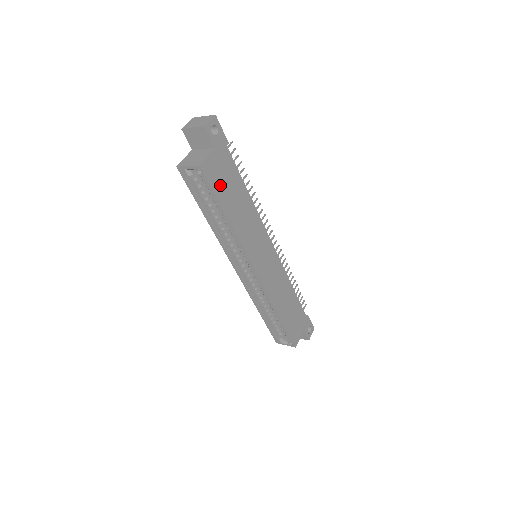
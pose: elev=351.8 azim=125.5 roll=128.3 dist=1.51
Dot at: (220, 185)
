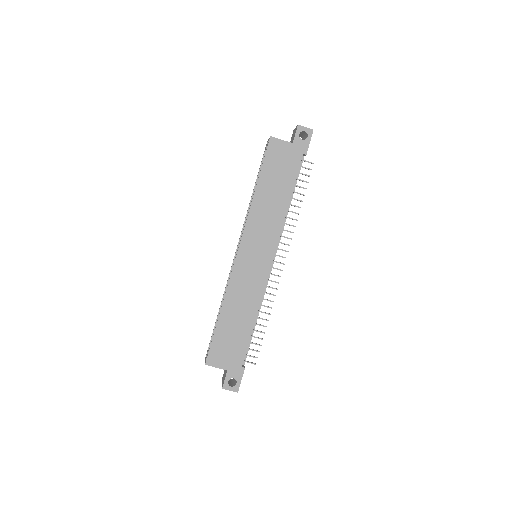
Dot at: (273, 164)
